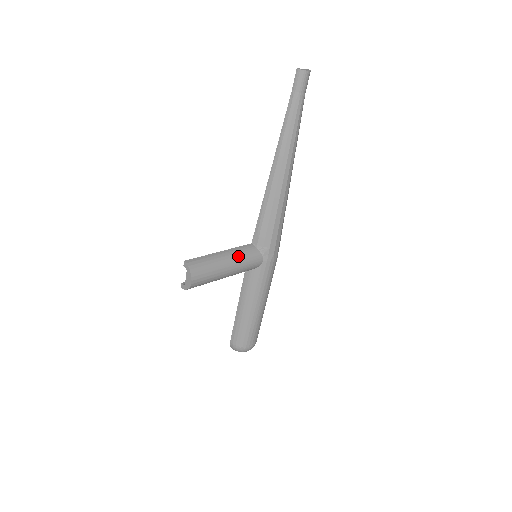
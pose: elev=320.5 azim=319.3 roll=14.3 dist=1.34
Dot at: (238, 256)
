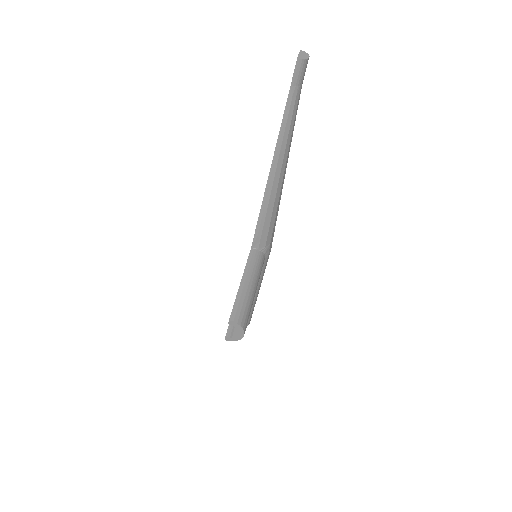
Dot at: (255, 273)
